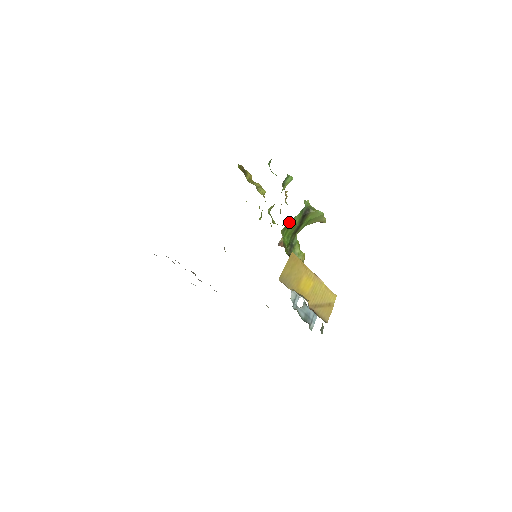
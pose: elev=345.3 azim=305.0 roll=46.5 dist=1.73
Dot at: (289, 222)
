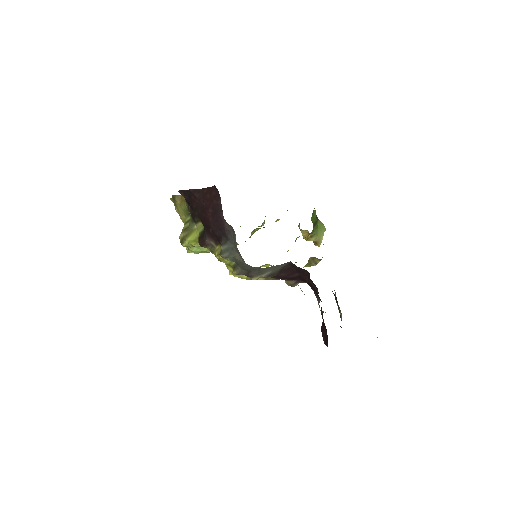
Dot at: occluded
